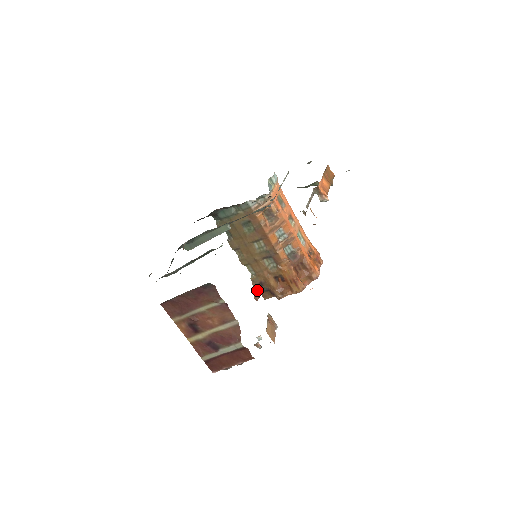
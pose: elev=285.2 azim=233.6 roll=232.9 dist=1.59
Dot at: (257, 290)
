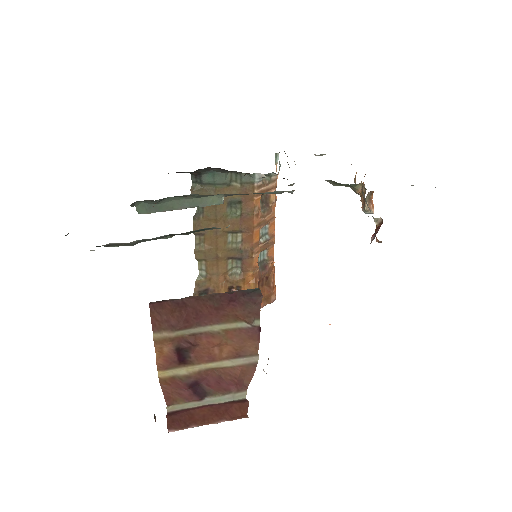
Dot at: occluded
